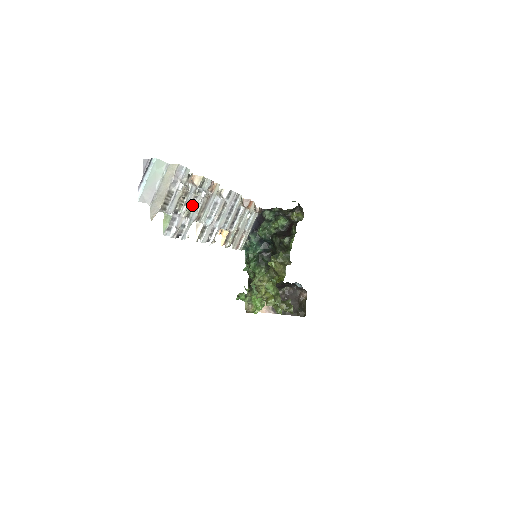
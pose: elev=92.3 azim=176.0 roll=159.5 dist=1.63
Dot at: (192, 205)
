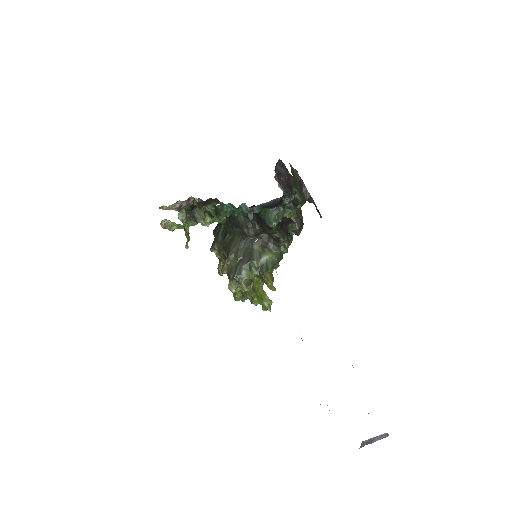
Dot at: occluded
